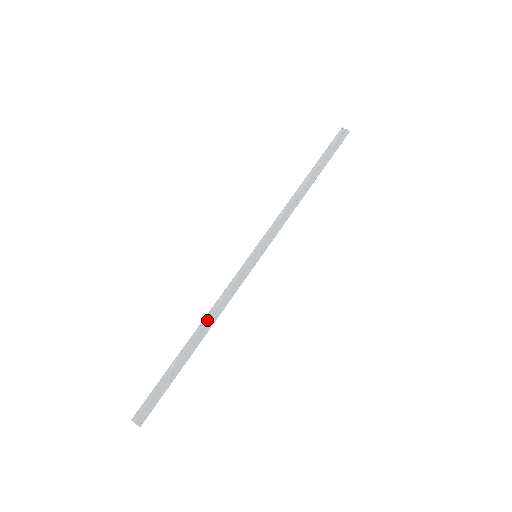
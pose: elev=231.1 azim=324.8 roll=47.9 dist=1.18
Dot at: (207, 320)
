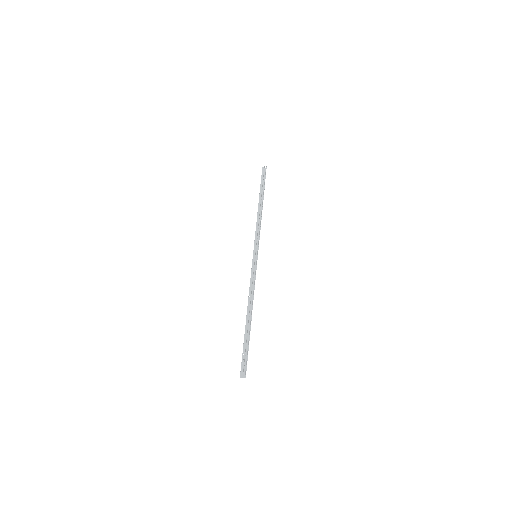
Dot at: (250, 303)
